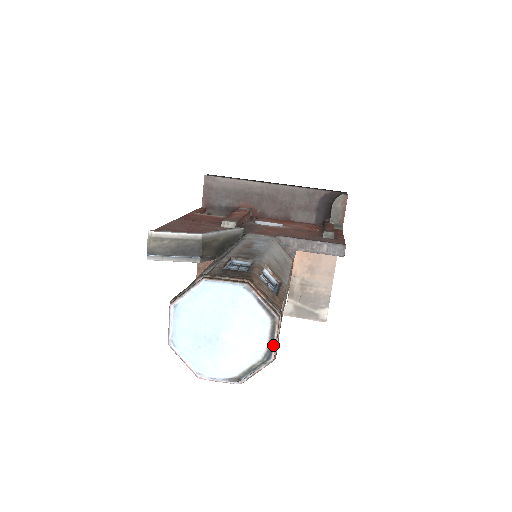
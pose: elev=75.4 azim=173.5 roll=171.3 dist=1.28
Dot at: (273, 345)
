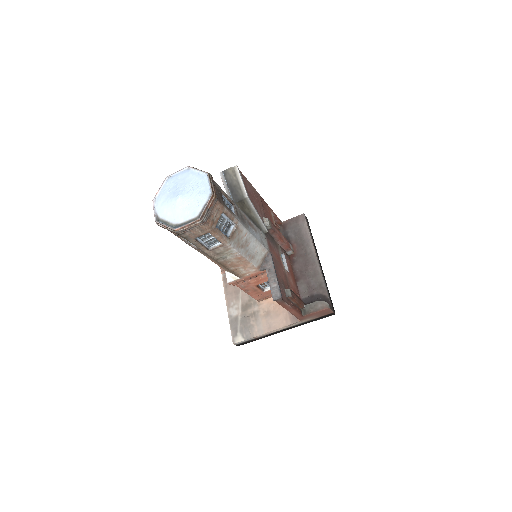
Dot at: (183, 225)
